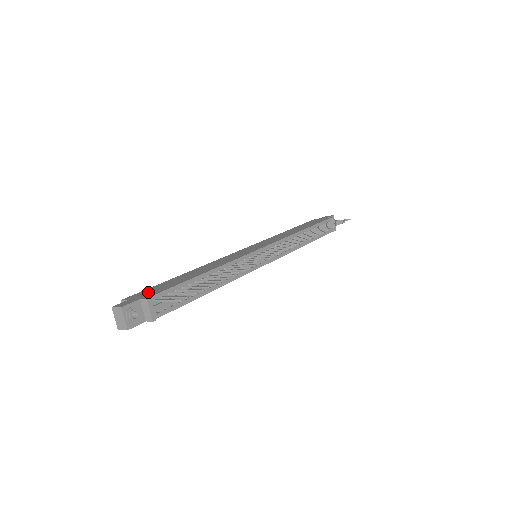
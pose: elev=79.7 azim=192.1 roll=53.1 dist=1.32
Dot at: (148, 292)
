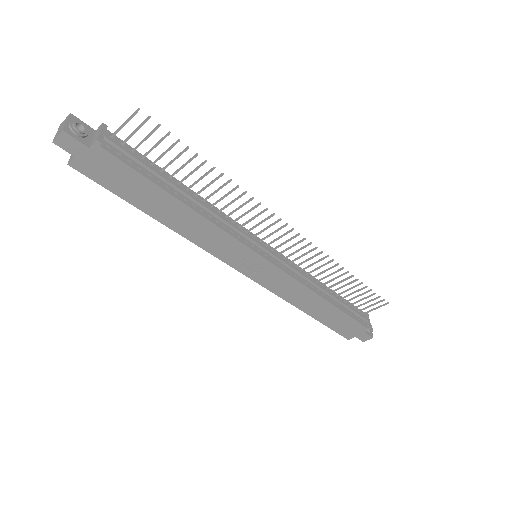
Dot at: occluded
